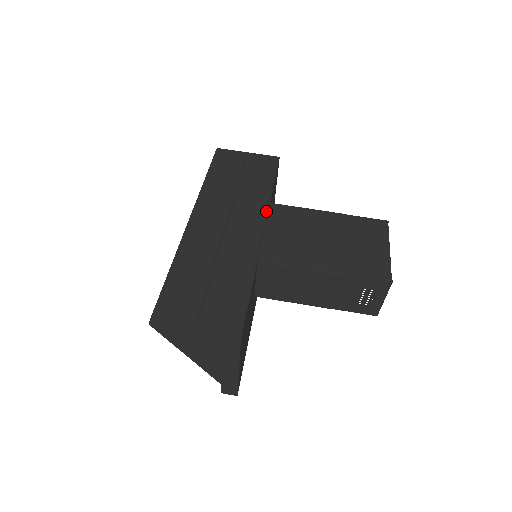
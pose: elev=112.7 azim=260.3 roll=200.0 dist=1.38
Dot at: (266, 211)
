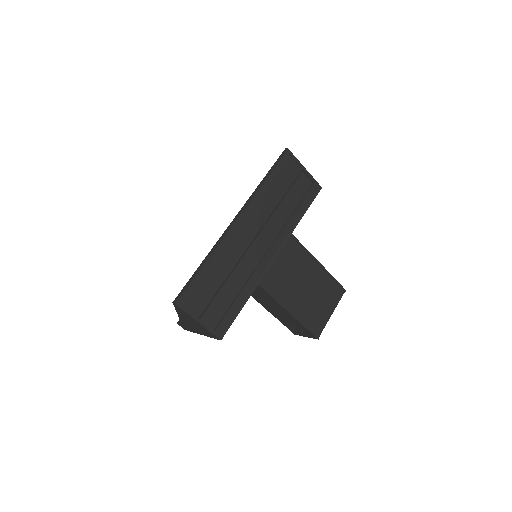
Dot at: (285, 240)
